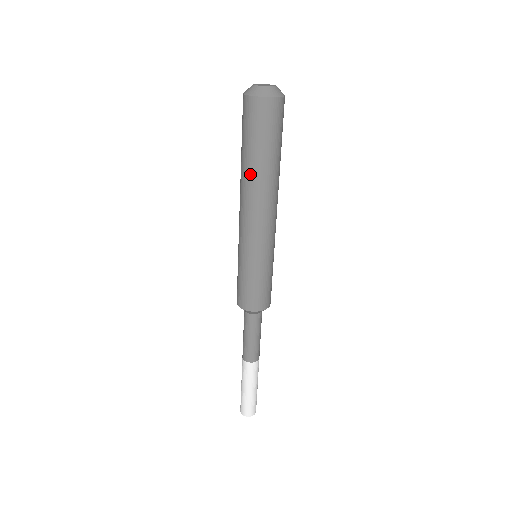
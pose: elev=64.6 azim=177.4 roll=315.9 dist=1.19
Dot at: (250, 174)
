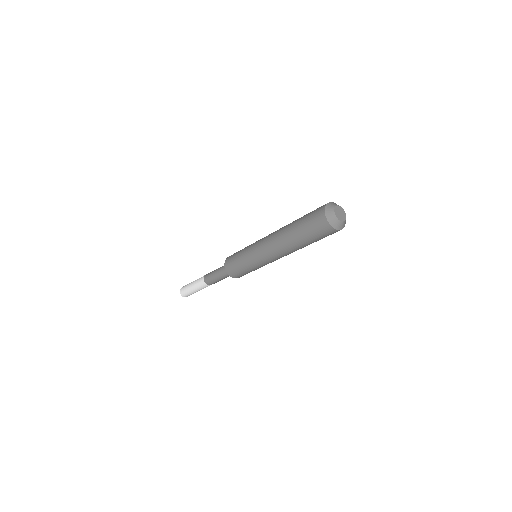
Dot at: (288, 234)
